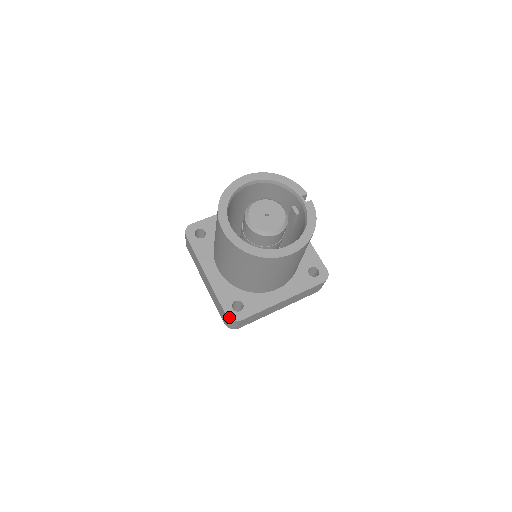
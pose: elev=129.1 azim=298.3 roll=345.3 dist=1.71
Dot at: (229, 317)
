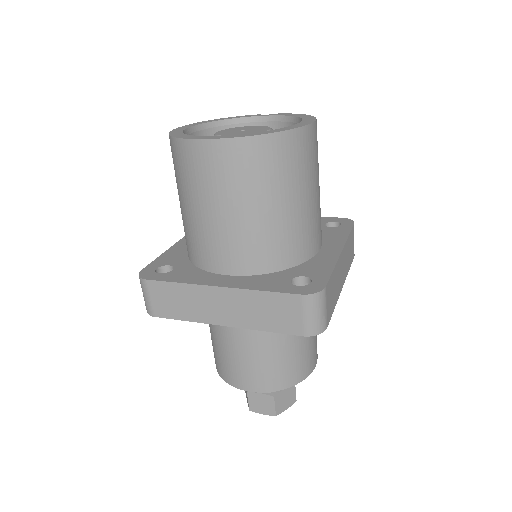
Dot at: (307, 293)
